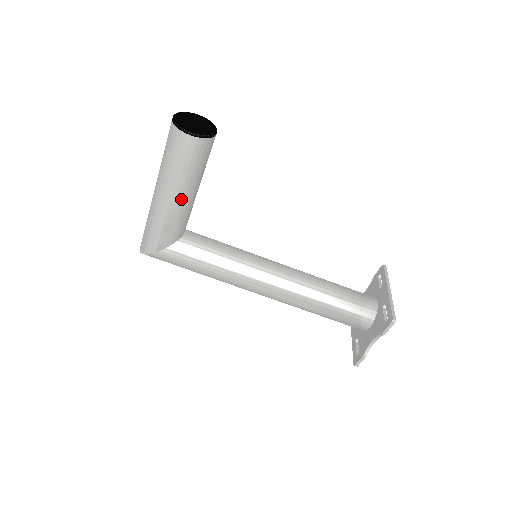
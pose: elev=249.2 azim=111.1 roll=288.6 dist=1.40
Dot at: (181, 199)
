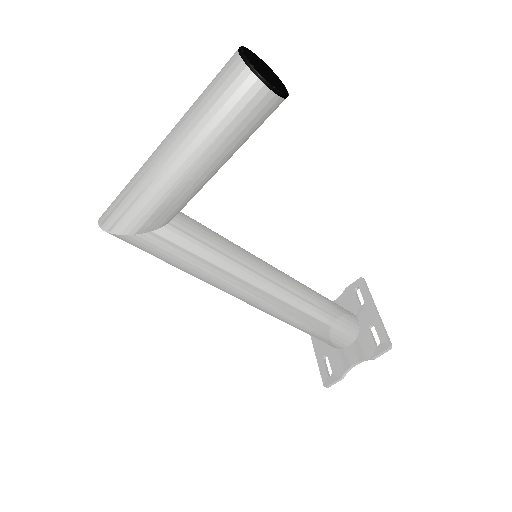
Dot at: (207, 171)
